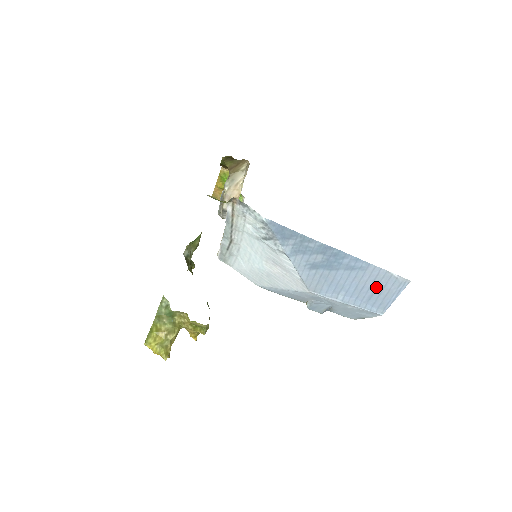
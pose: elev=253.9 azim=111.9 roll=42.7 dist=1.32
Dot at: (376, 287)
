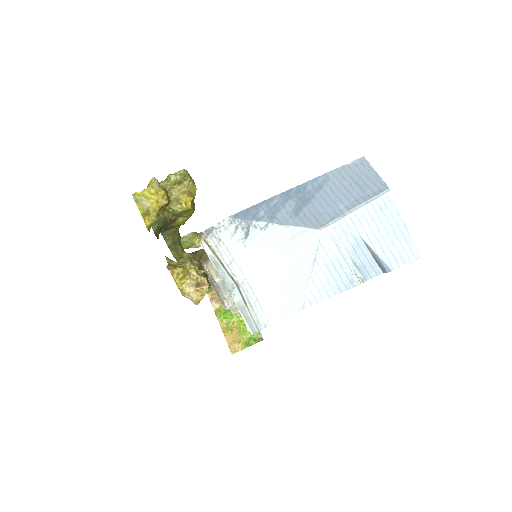
Dot at: (353, 180)
